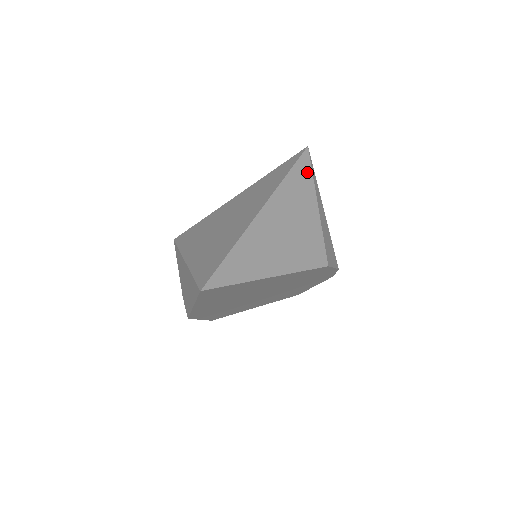
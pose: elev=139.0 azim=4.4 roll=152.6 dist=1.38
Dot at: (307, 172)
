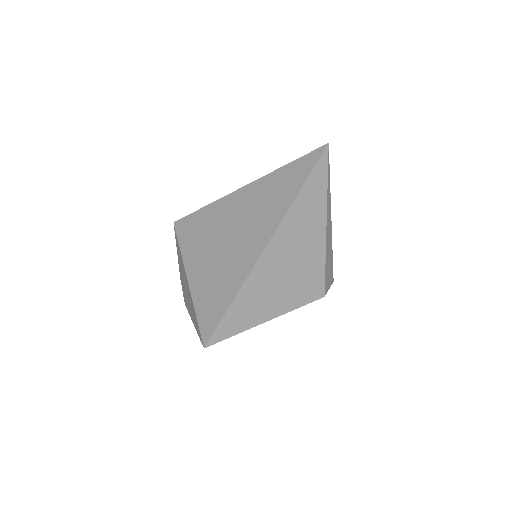
Dot at: (322, 181)
